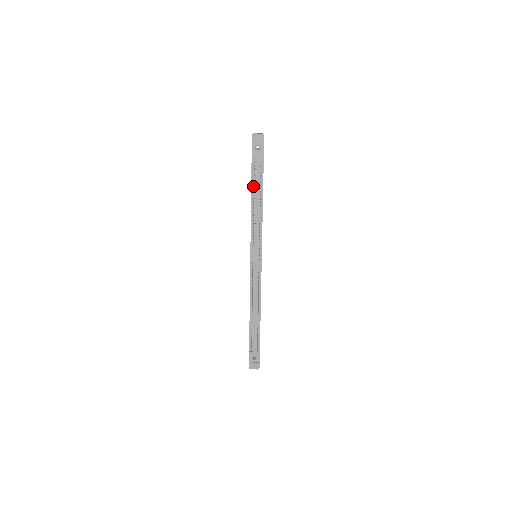
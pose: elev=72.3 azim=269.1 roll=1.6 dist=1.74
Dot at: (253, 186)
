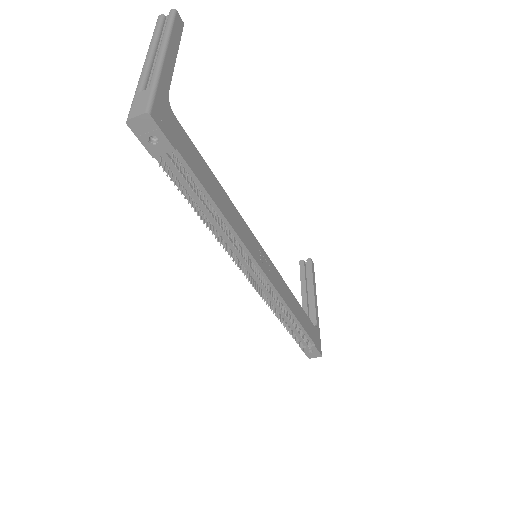
Dot at: (189, 196)
